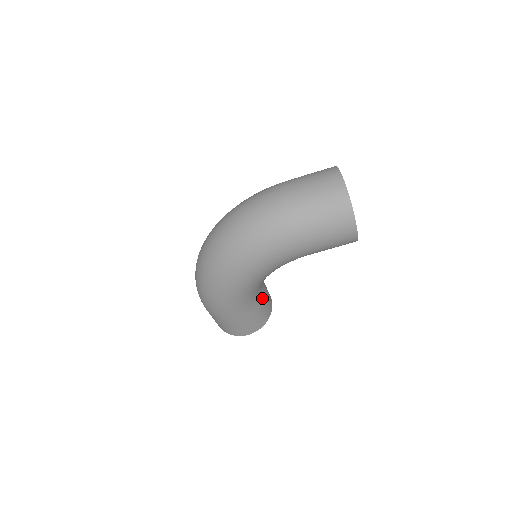
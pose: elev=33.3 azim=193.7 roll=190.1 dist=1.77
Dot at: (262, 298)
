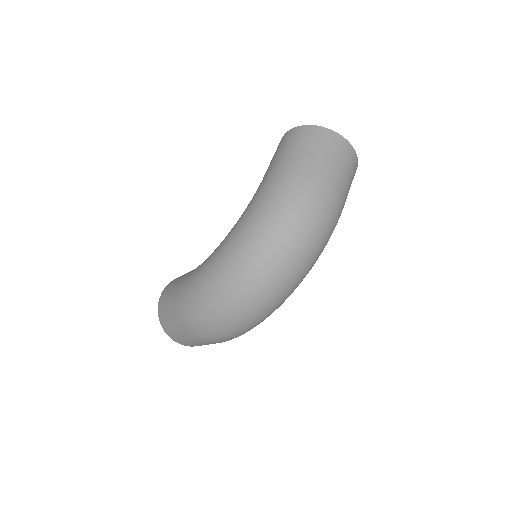
Dot at: occluded
